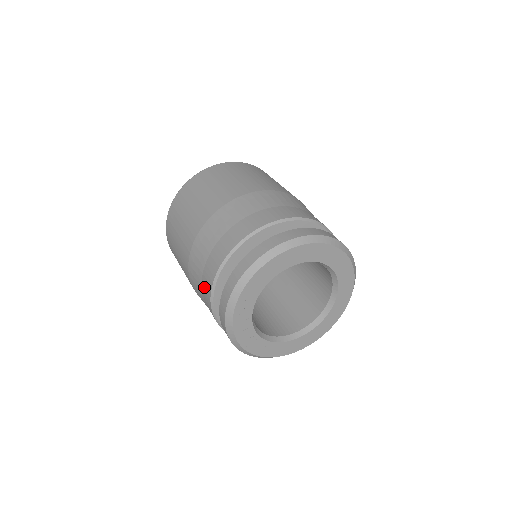
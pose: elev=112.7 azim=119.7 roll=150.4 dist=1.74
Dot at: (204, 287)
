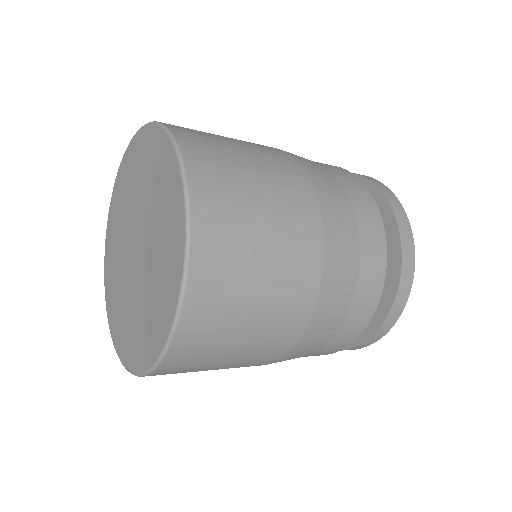
Dot at: occluded
